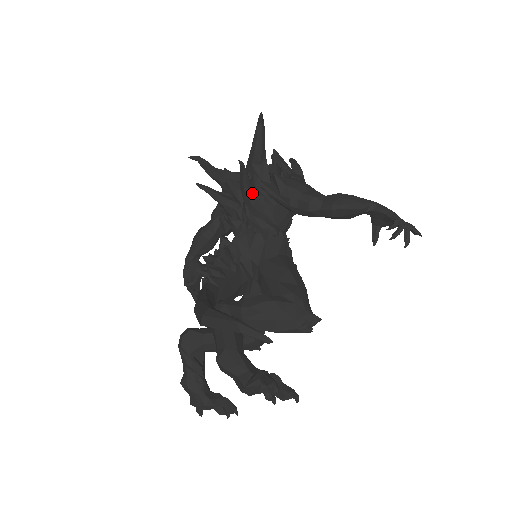
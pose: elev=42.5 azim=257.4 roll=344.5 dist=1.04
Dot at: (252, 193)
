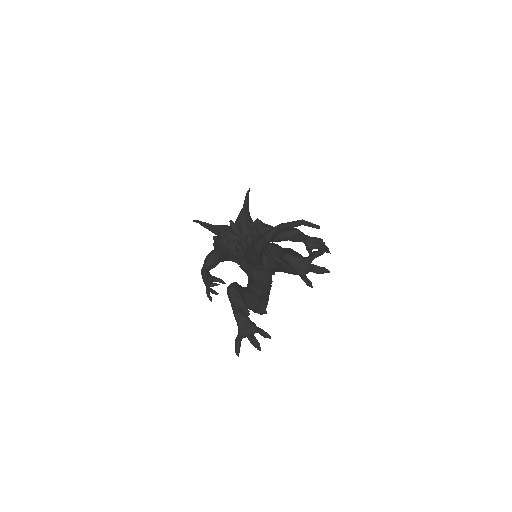
Dot at: (248, 225)
